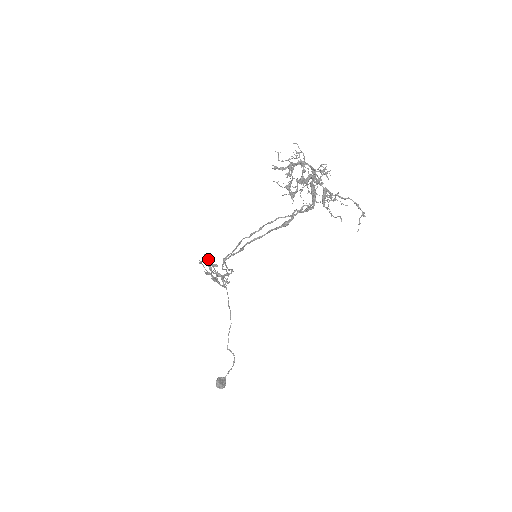
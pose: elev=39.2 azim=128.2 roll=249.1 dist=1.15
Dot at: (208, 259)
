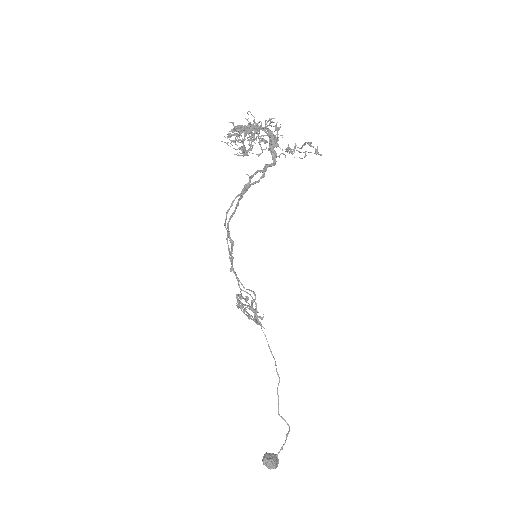
Dot at: occluded
